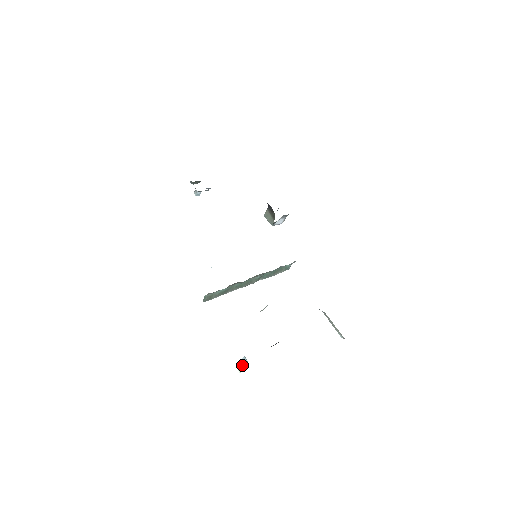
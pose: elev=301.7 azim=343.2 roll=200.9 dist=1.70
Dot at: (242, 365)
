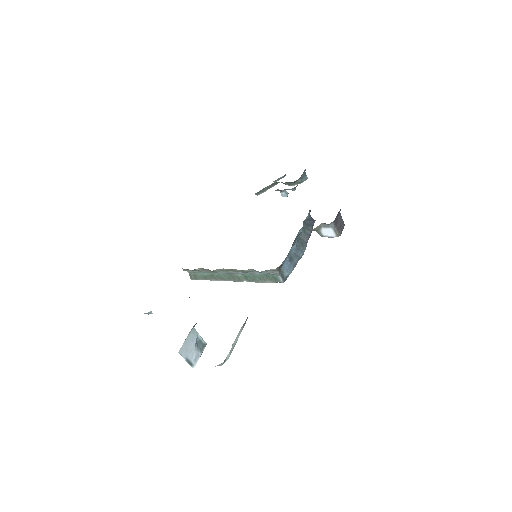
Dot at: occluded
